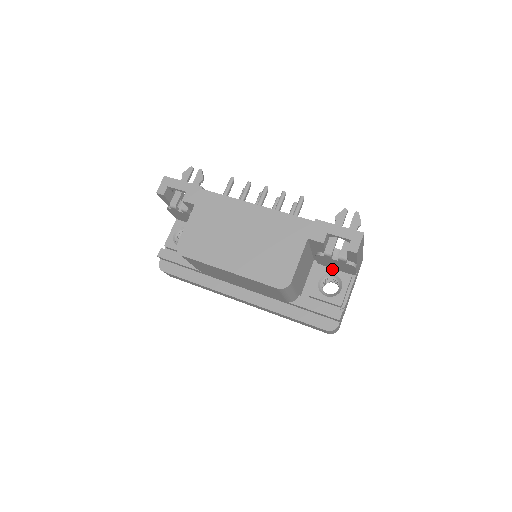
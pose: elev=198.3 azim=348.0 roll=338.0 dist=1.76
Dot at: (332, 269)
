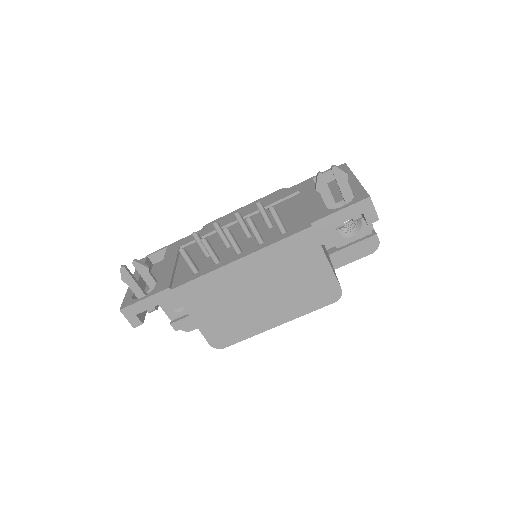
Dot at: occluded
